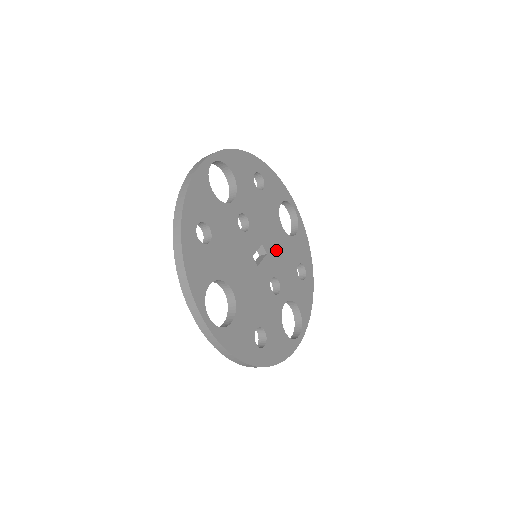
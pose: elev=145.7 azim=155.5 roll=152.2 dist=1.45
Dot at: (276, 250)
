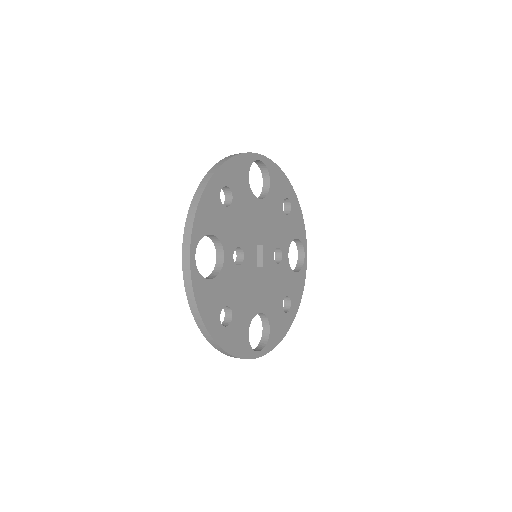
Dot at: (266, 228)
